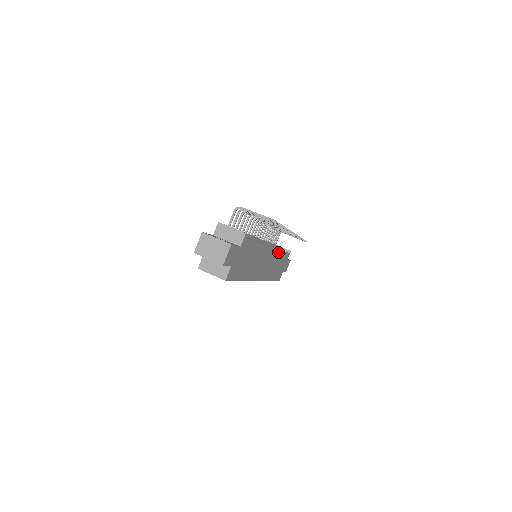
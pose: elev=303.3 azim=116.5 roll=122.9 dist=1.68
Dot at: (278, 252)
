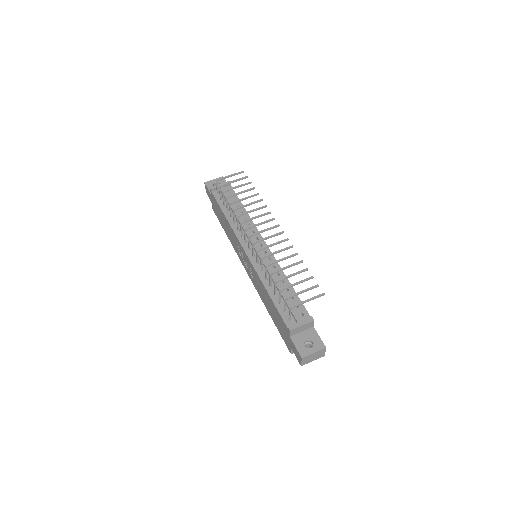
Dot at: (252, 222)
